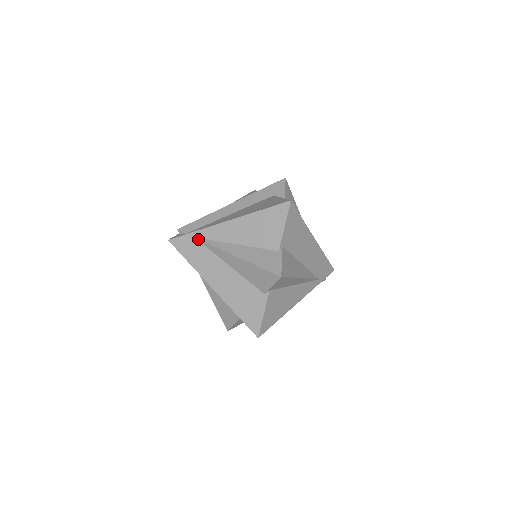
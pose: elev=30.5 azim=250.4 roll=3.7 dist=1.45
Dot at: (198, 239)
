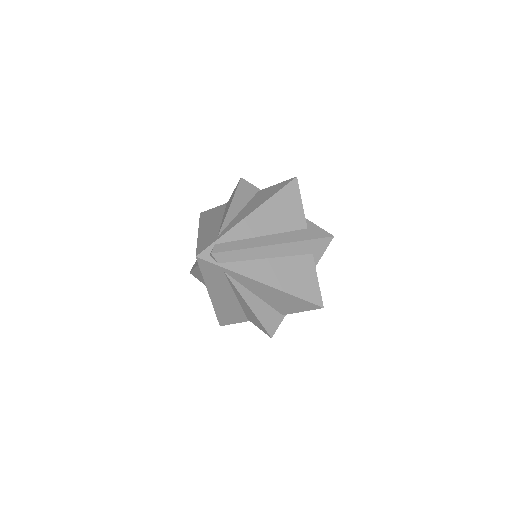
Dot at: (226, 275)
